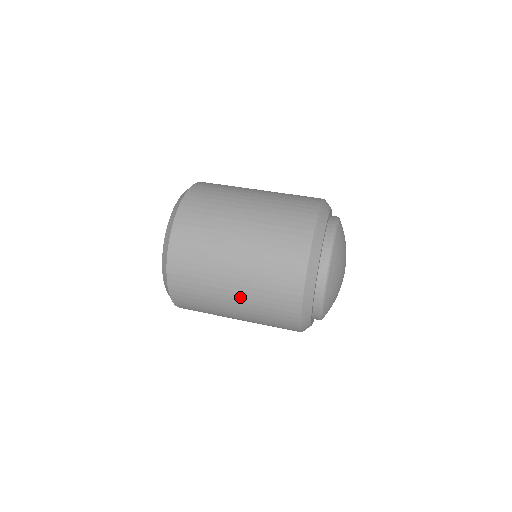
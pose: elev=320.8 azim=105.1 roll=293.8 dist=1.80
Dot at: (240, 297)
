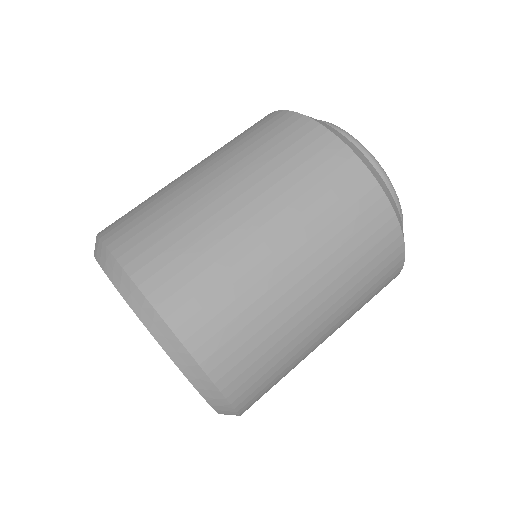
Dot at: (335, 329)
